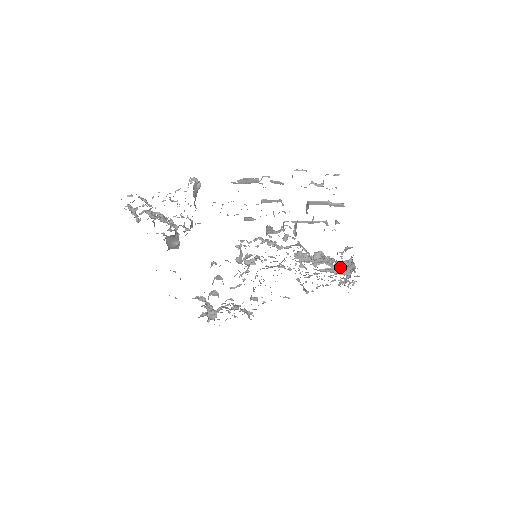
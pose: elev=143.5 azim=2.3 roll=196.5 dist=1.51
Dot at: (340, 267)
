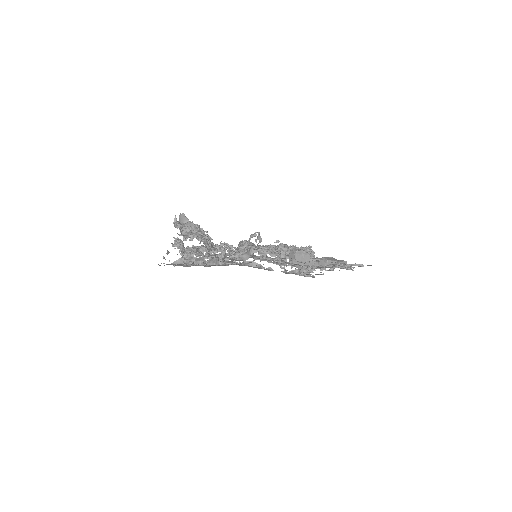
Dot at: (306, 268)
